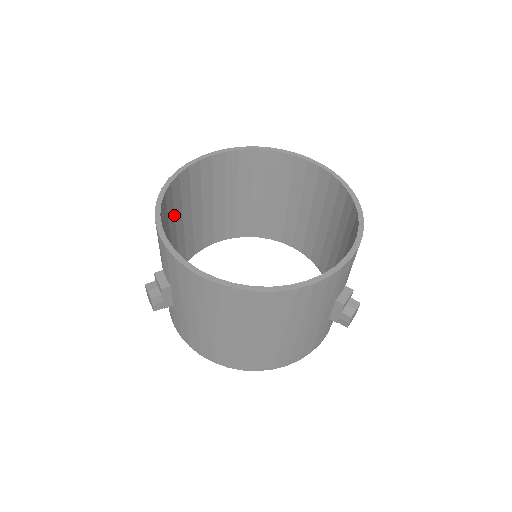
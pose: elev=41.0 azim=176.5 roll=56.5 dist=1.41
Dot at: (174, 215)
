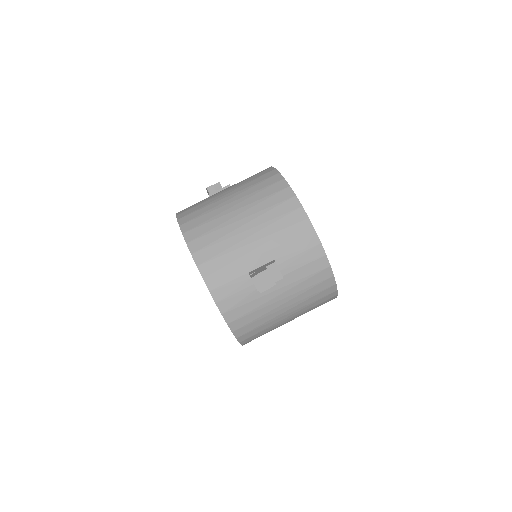
Dot at: occluded
